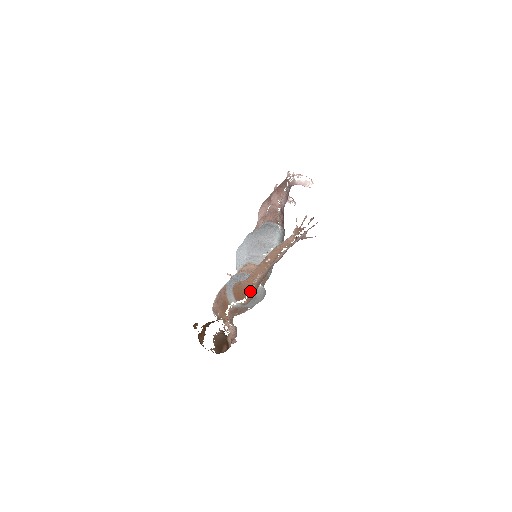
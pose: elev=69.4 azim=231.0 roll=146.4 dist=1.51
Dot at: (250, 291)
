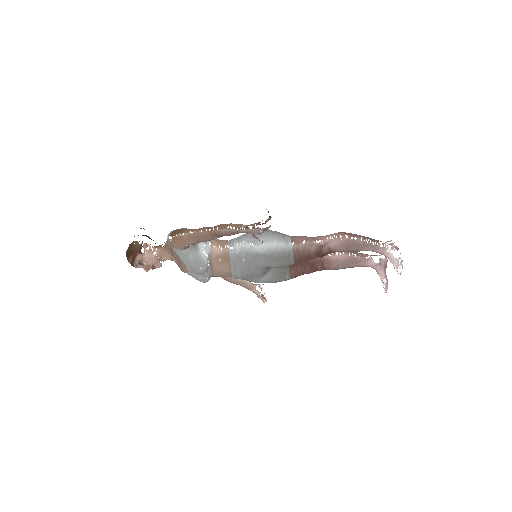
Dot at: (180, 235)
